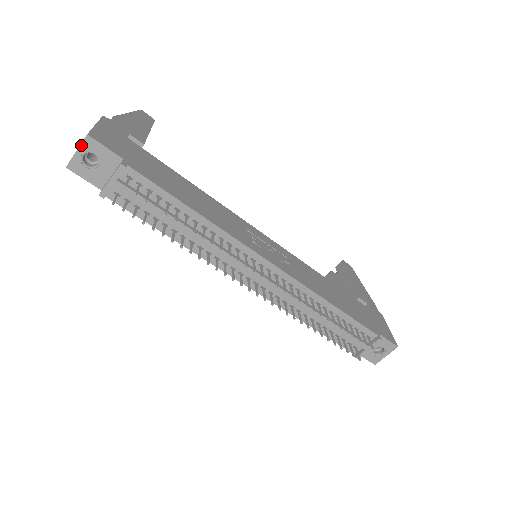
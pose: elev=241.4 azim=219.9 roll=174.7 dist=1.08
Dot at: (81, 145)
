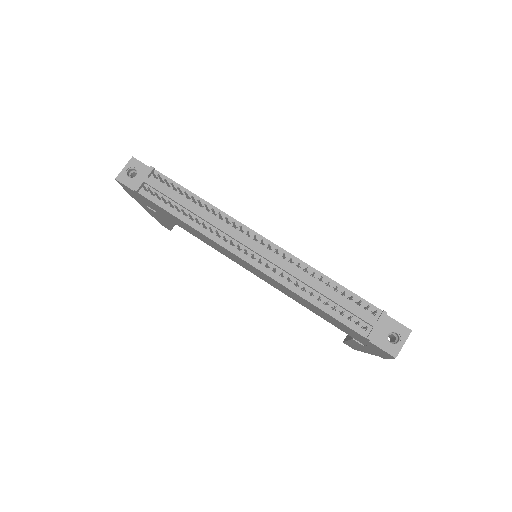
Dot at: (127, 164)
